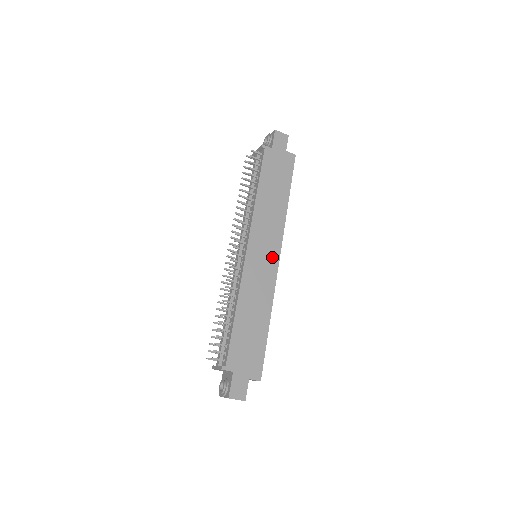
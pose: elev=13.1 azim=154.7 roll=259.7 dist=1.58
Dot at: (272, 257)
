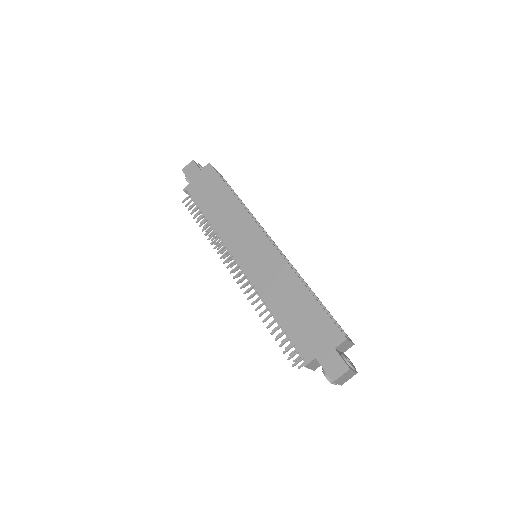
Dot at: (260, 243)
